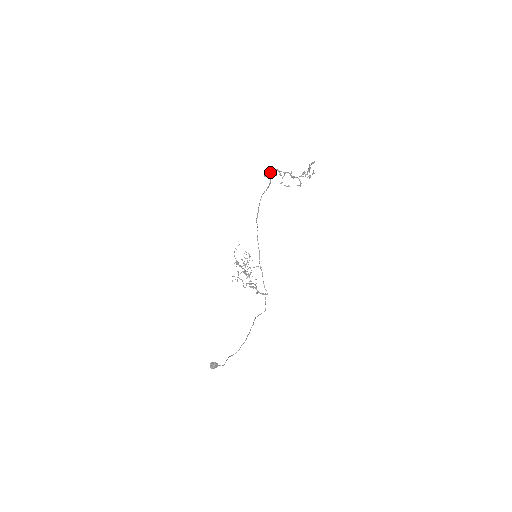
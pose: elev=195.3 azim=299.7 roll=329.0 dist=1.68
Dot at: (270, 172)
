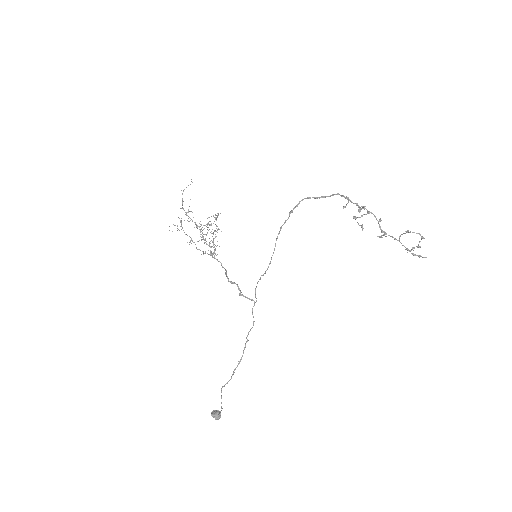
Dot at: occluded
